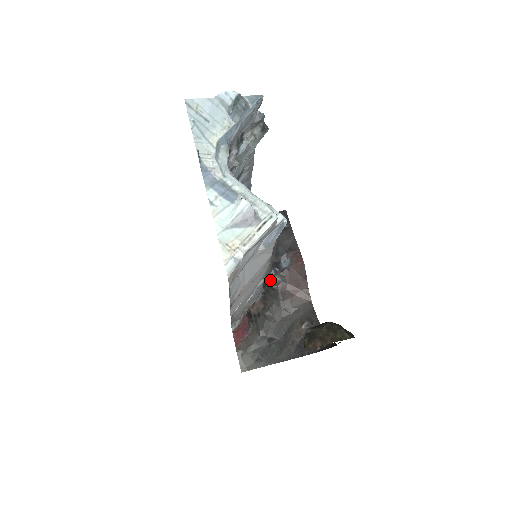
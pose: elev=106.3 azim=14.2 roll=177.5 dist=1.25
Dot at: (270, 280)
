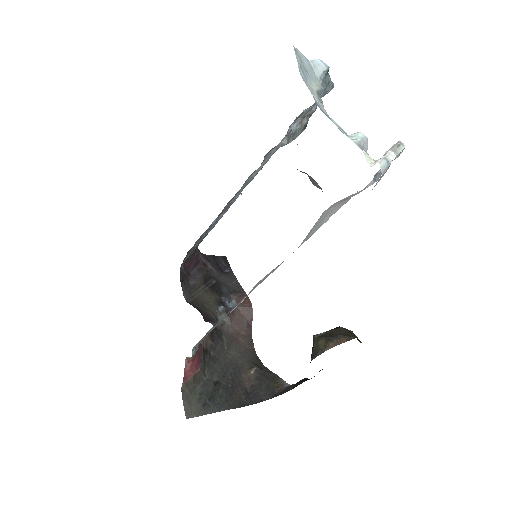
Dot at: (215, 318)
